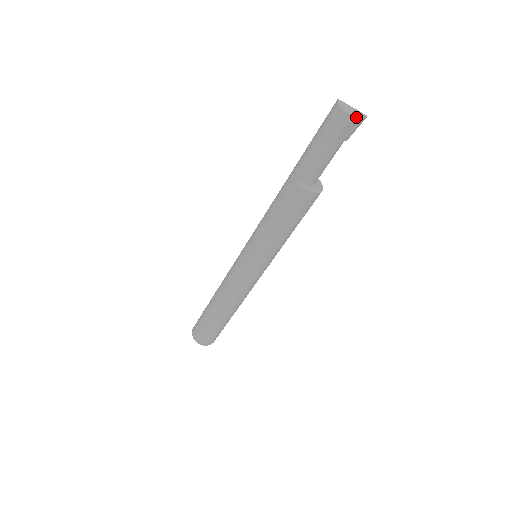
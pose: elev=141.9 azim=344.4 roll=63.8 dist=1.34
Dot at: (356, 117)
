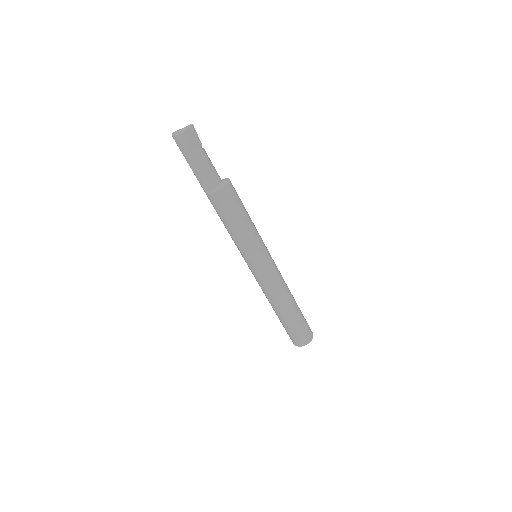
Dot at: (184, 132)
